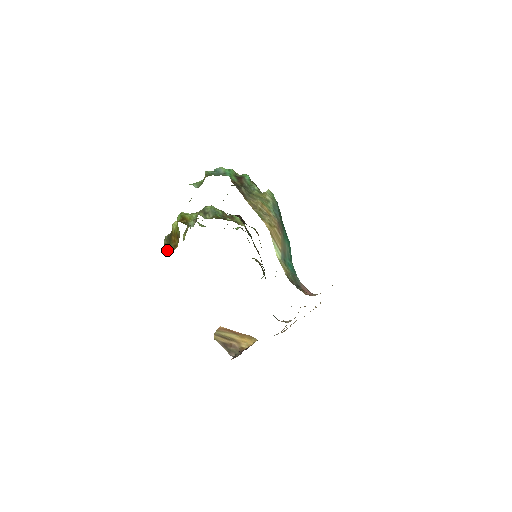
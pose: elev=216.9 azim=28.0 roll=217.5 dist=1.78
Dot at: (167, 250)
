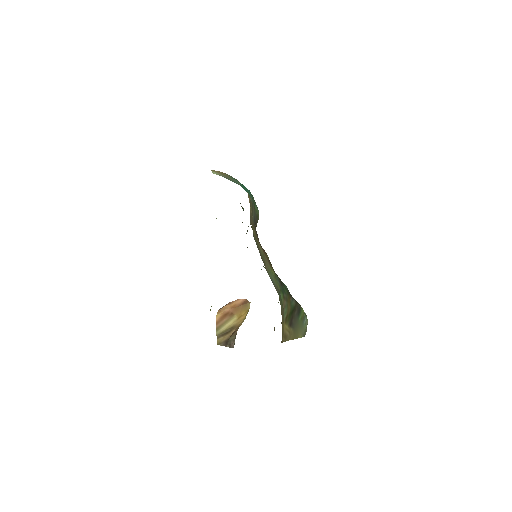
Dot at: occluded
